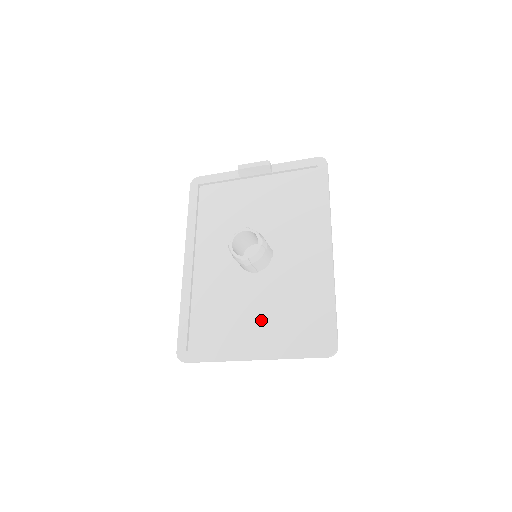
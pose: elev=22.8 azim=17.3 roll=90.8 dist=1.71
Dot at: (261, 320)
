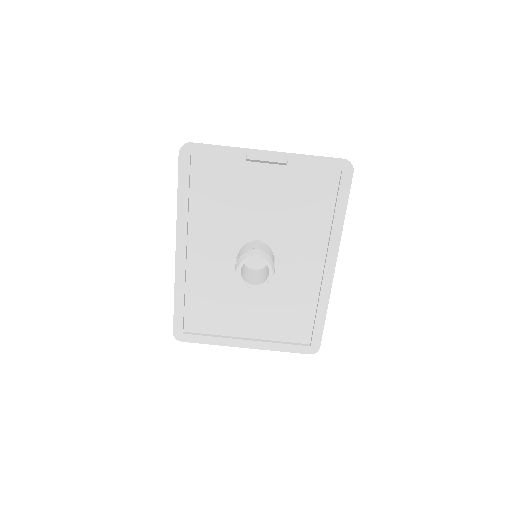
Dot at: (256, 317)
